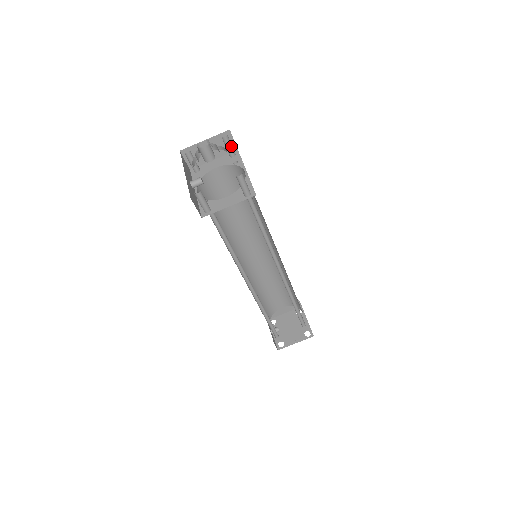
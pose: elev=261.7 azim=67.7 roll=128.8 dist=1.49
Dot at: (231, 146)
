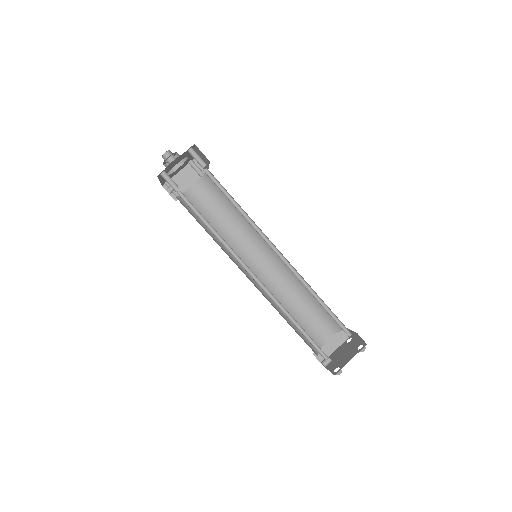
Dot at: (198, 168)
